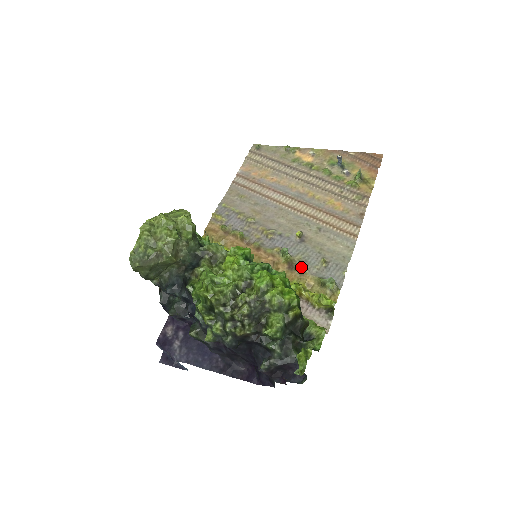
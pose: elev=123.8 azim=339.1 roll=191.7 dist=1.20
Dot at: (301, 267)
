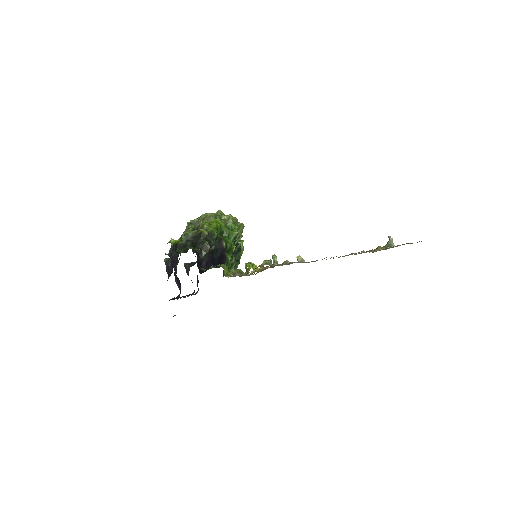
Dot at: occluded
